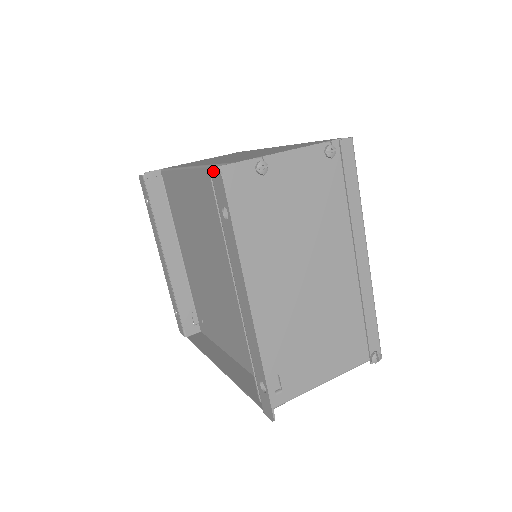
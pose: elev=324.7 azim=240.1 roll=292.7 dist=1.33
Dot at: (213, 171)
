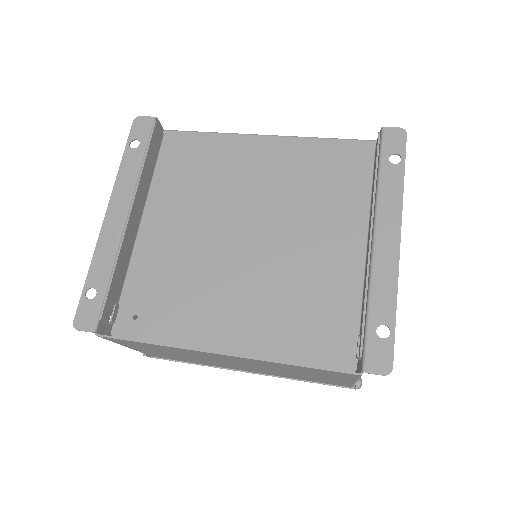
Dot at: (391, 127)
